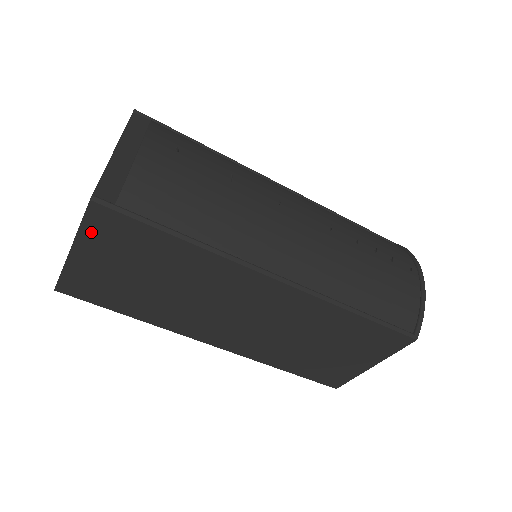
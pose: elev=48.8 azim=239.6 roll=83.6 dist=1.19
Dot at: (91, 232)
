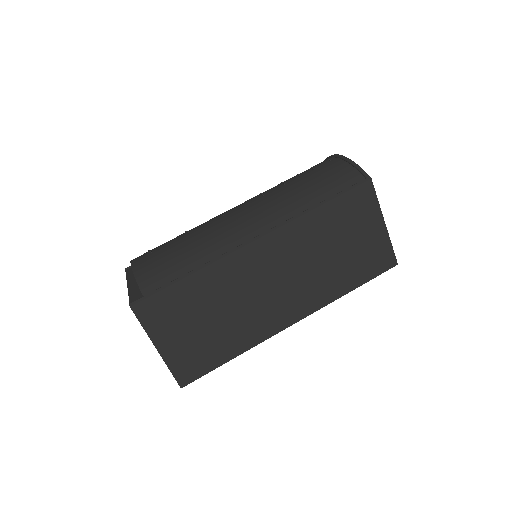
Dot at: (152, 325)
